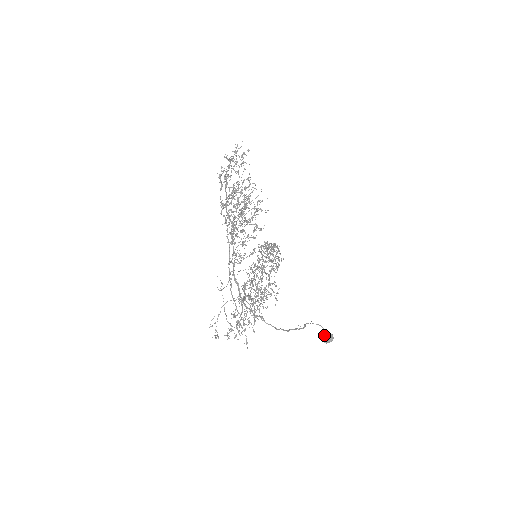
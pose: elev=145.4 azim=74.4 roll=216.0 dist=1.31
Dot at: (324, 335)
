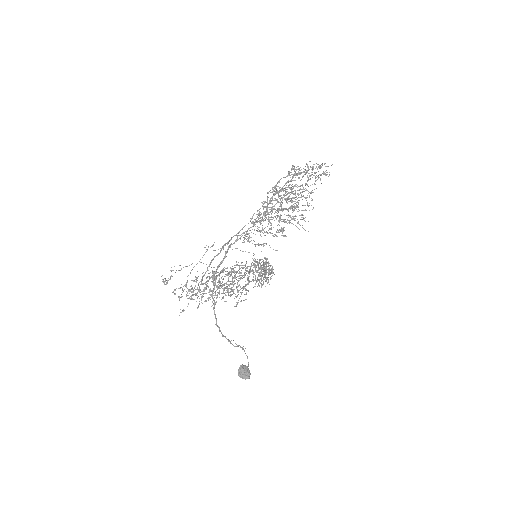
Dot at: (244, 368)
